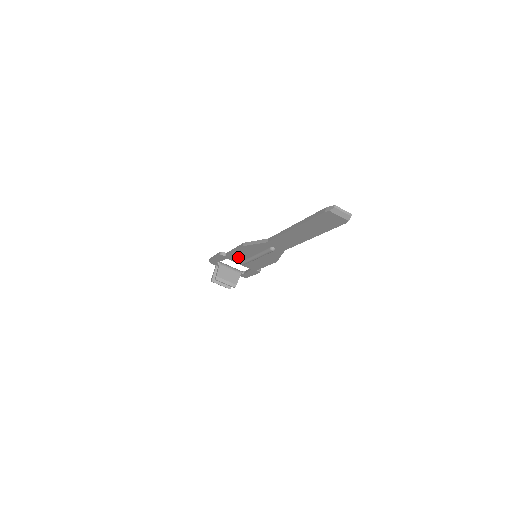
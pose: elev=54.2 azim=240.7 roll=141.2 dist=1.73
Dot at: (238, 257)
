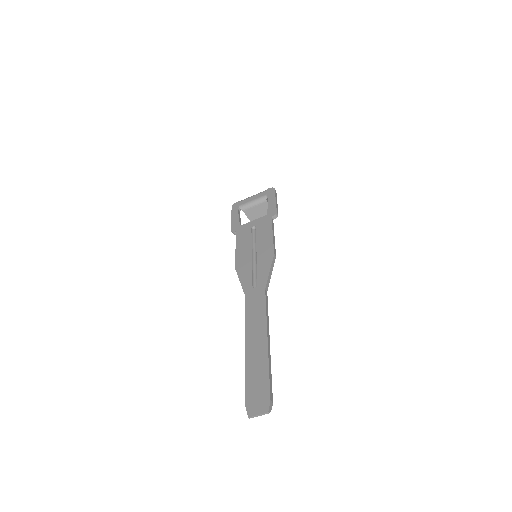
Dot at: occluded
